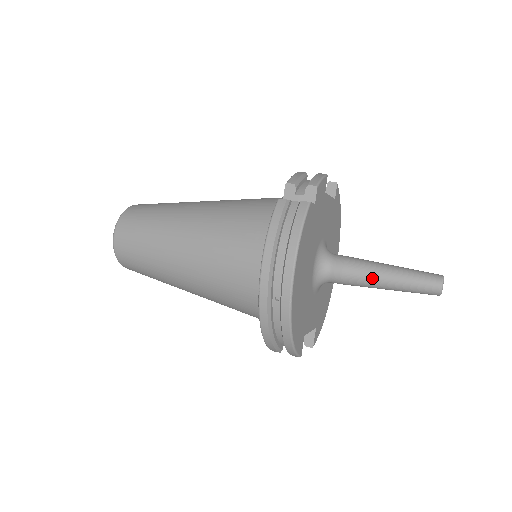
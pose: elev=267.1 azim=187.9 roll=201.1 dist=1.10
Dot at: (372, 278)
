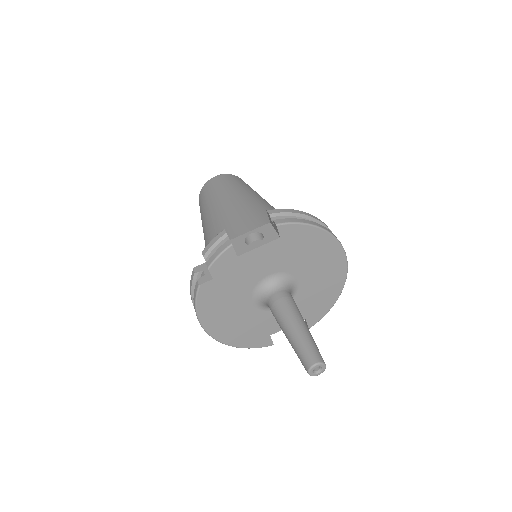
Dot at: occluded
